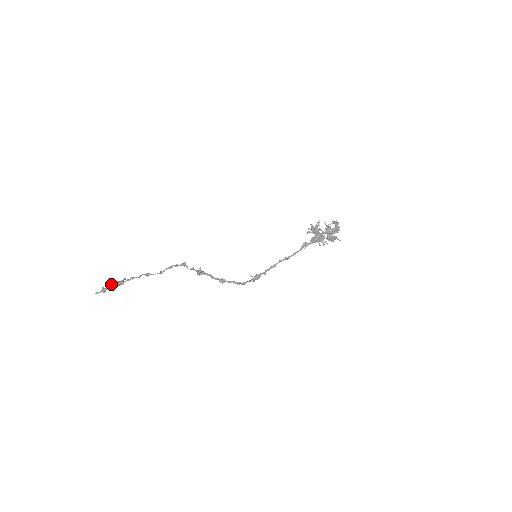
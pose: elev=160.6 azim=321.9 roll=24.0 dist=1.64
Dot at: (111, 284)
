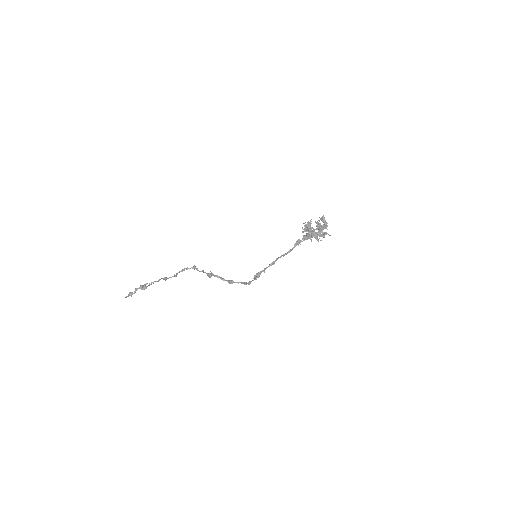
Dot at: (136, 288)
